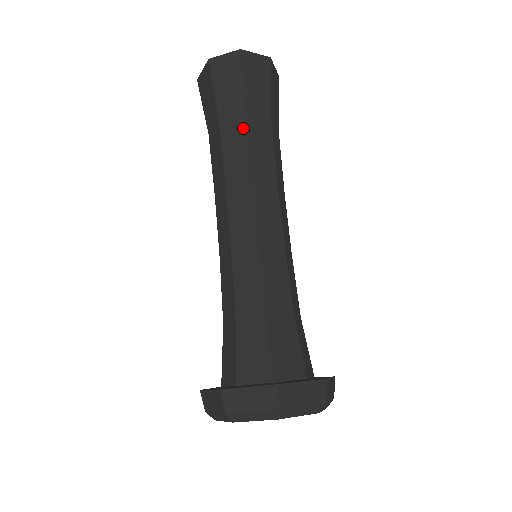
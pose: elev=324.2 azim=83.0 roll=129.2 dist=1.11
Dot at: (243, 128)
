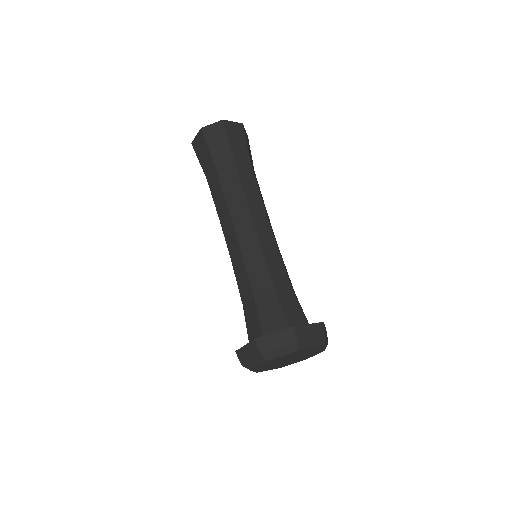
Dot at: (234, 170)
